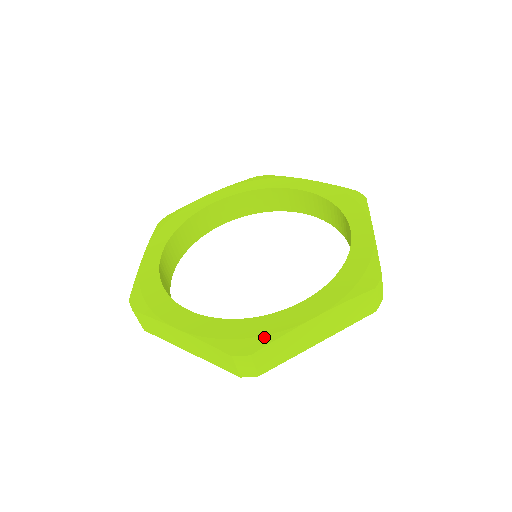
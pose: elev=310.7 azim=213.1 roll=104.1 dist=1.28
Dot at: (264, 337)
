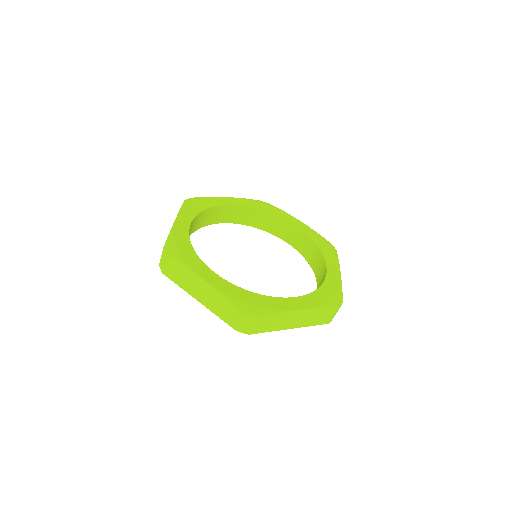
Dot at: (268, 309)
